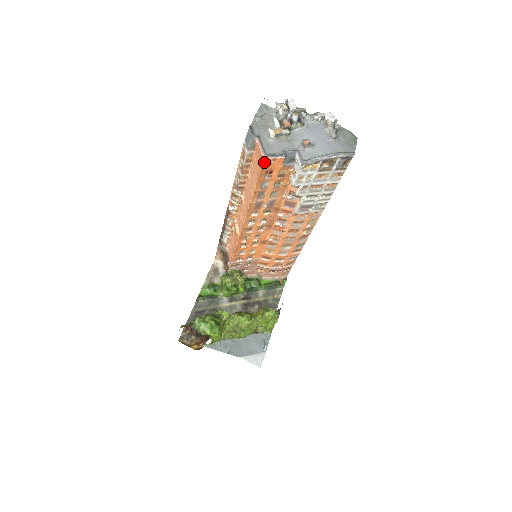
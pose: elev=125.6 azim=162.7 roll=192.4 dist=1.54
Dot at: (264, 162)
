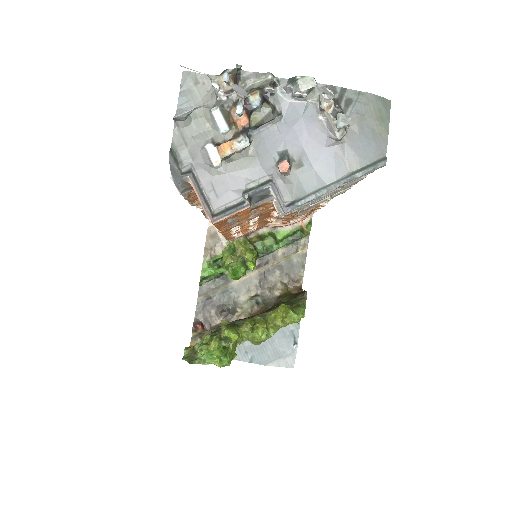
Dot at: (214, 222)
